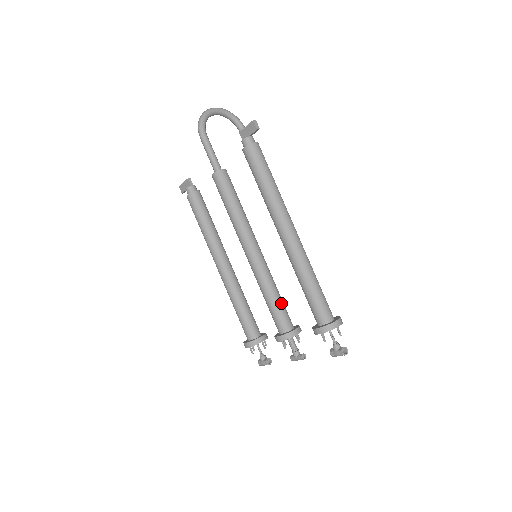
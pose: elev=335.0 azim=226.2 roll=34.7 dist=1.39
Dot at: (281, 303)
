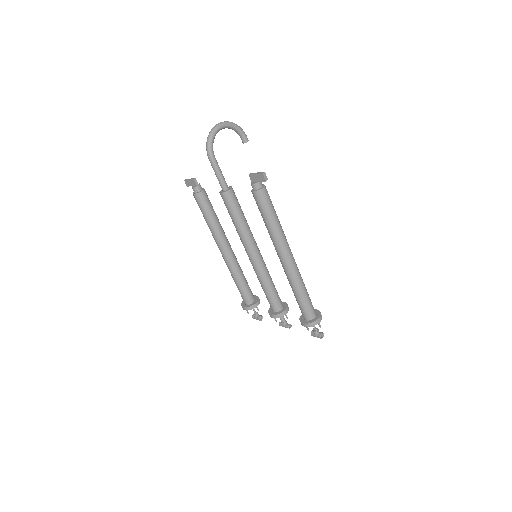
Dot at: (275, 291)
